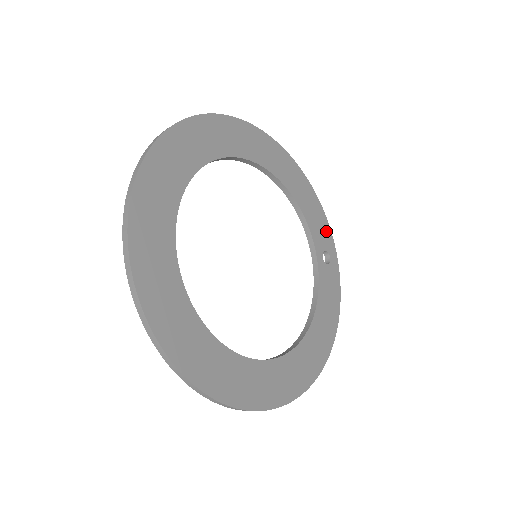
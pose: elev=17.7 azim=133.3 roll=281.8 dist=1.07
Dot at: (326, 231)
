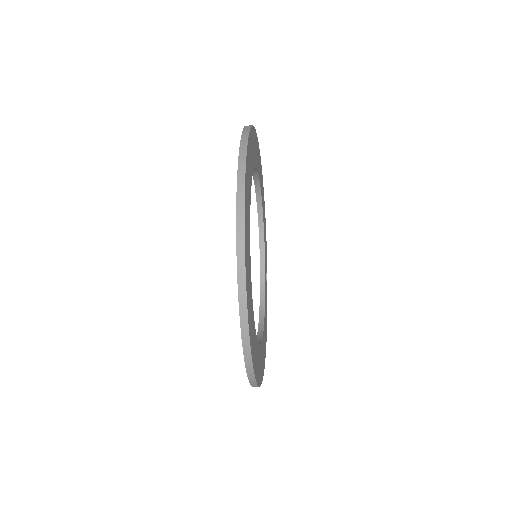
Dot at: (266, 255)
